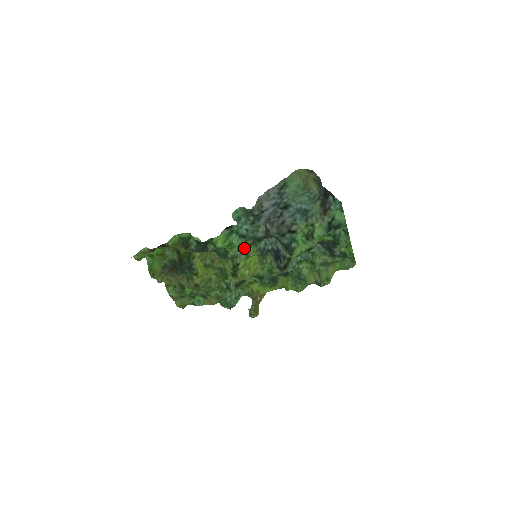
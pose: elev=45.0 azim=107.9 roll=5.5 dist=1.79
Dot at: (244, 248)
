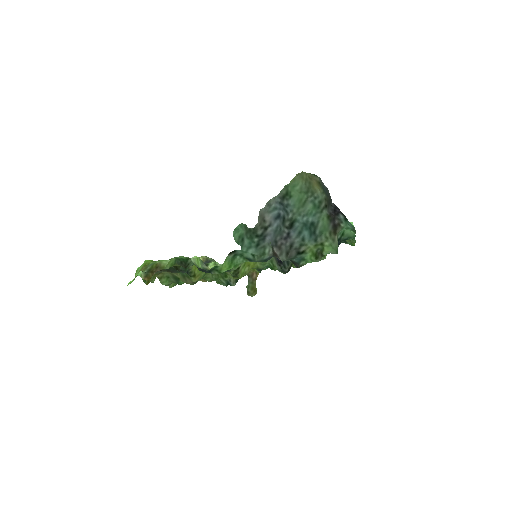
Dot at: occluded
